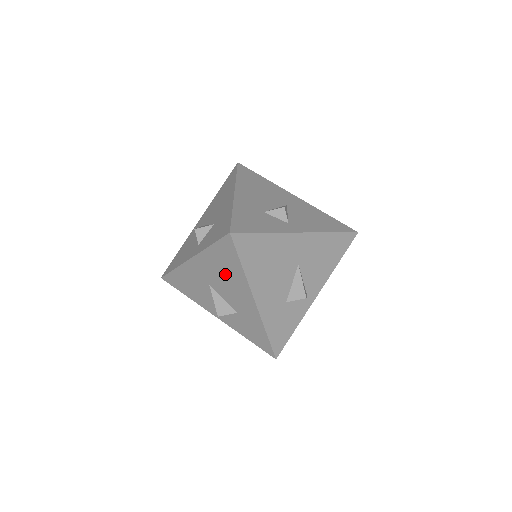
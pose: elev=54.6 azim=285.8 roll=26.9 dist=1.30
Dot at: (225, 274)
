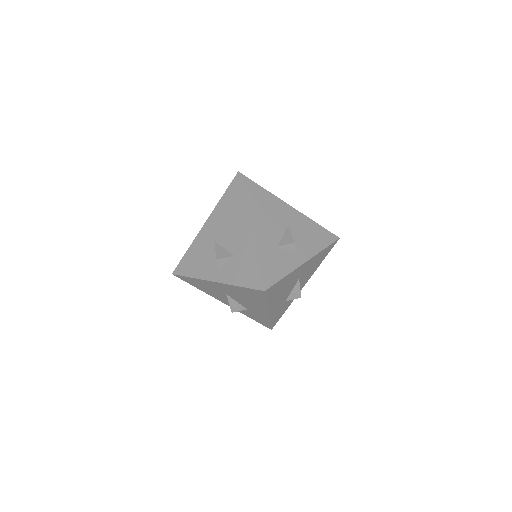
Dot at: (229, 217)
